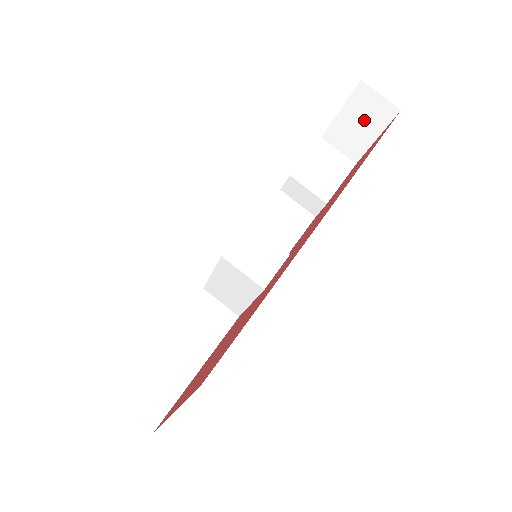
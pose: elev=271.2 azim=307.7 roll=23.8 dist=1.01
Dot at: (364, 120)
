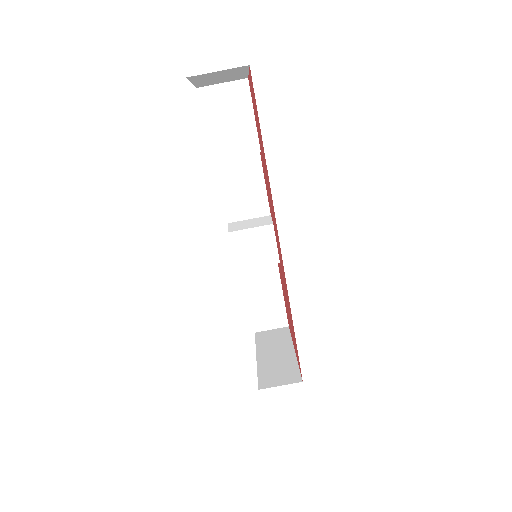
Dot at: (222, 76)
